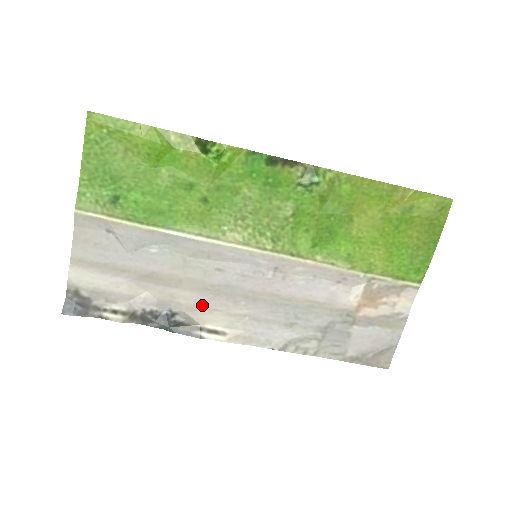
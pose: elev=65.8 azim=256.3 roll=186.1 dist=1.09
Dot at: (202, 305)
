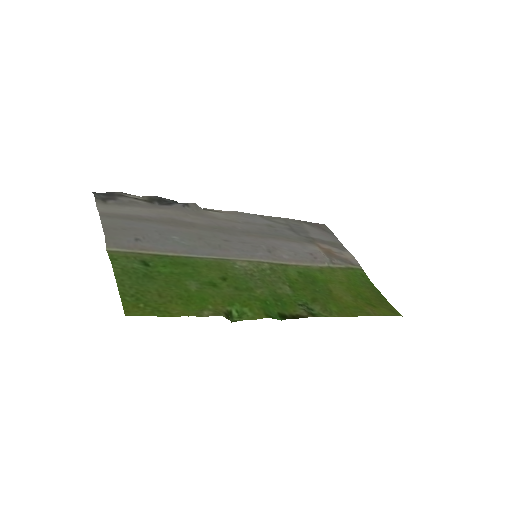
Dot at: (208, 219)
